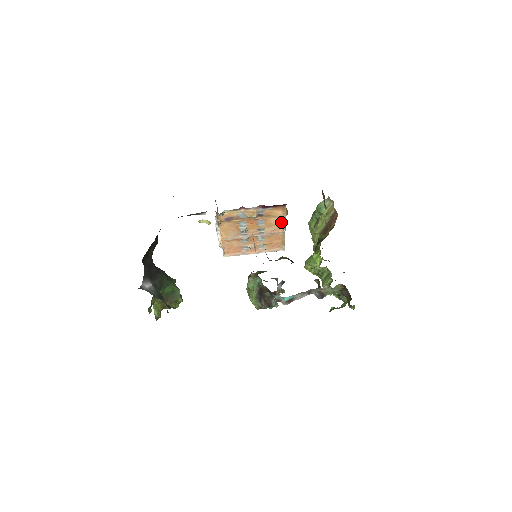
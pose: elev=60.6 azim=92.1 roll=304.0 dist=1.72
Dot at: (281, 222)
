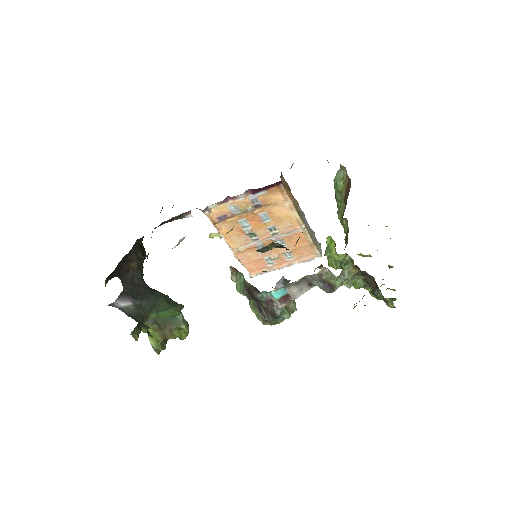
Dot at: (290, 213)
